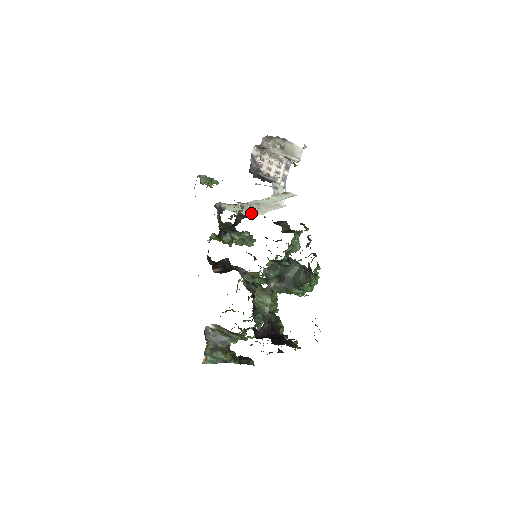
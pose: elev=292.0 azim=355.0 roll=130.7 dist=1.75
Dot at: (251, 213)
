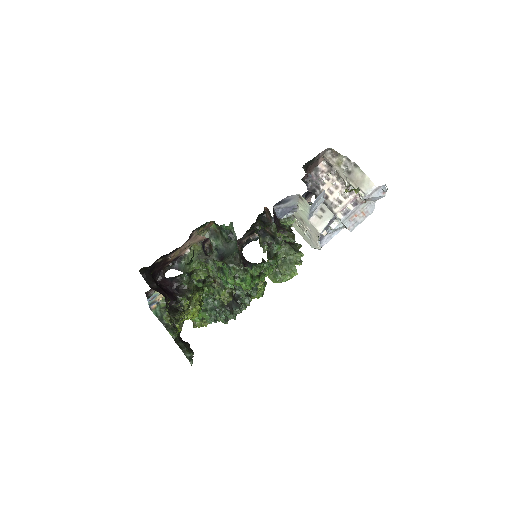
Dot at: (312, 243)
